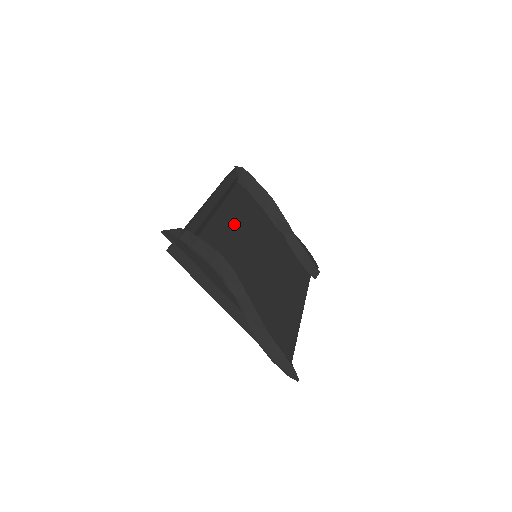
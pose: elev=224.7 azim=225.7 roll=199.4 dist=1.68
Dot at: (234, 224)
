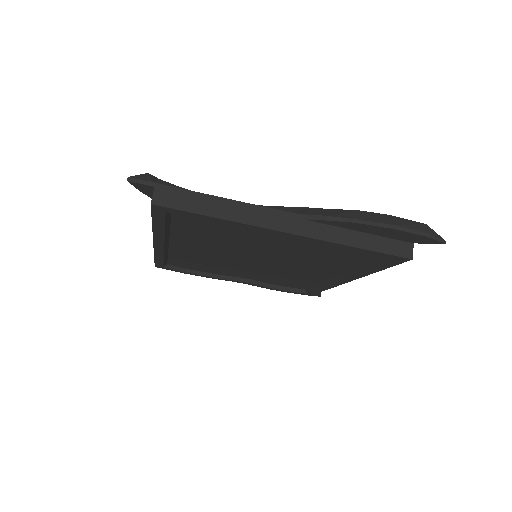
Dot at: occluded
